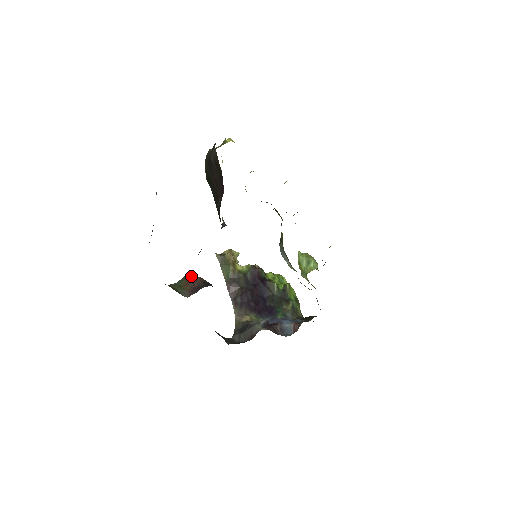
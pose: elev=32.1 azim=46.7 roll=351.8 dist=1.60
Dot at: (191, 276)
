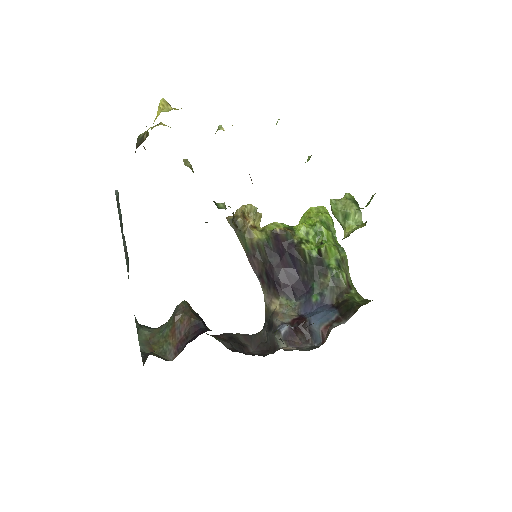
Dot at: (177, 318)
